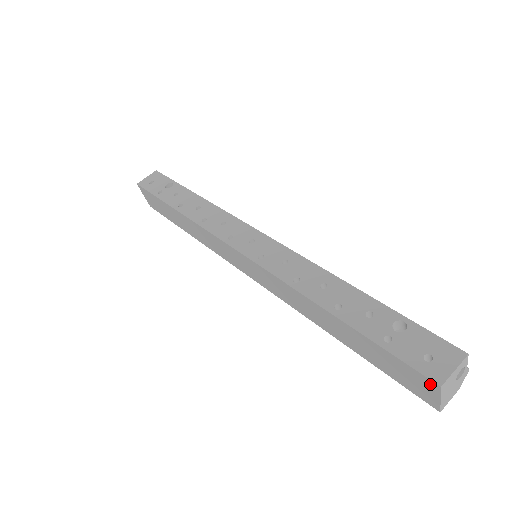
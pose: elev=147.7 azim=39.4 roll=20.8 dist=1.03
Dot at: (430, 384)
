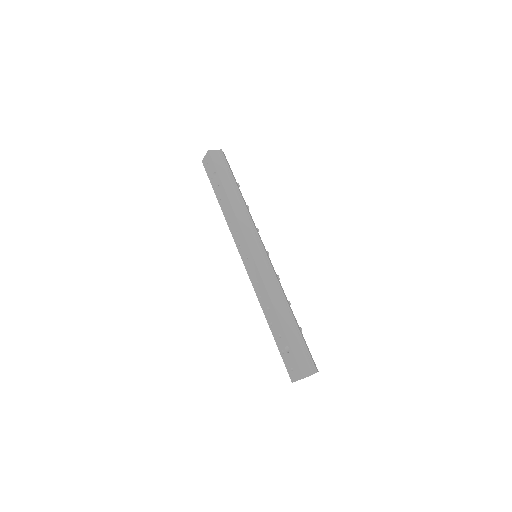
Dot at: occluded
